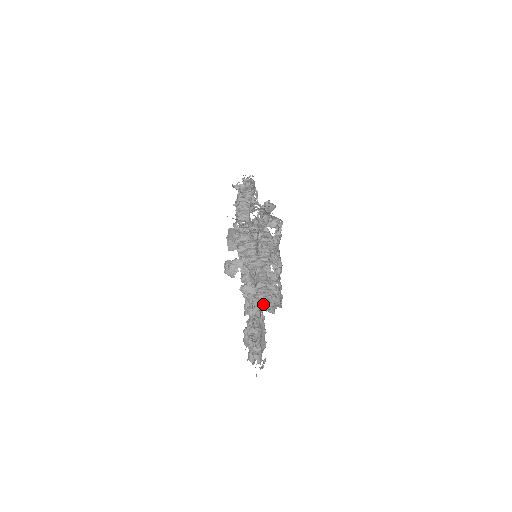
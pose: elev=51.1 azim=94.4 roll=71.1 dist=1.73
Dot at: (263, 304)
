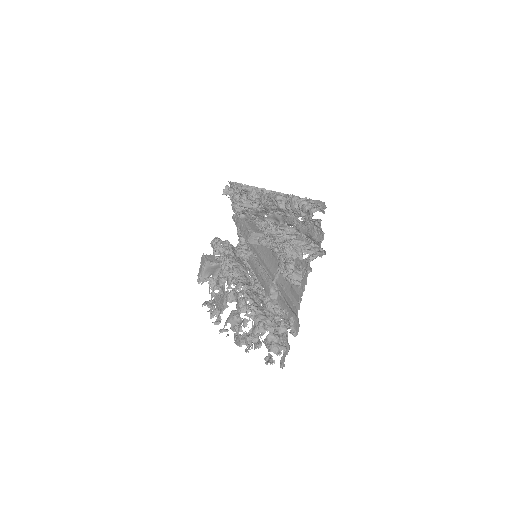
Dot at: (258, 304)
